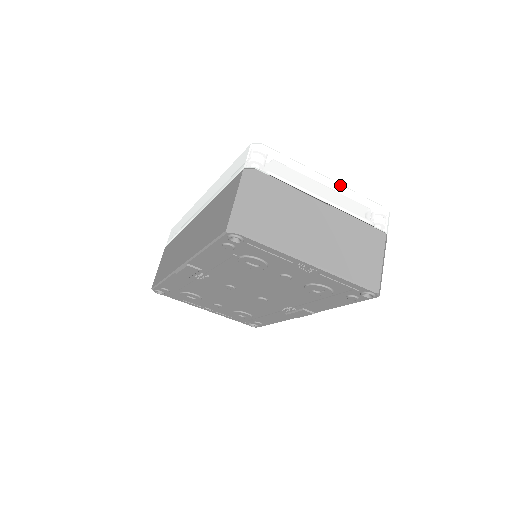
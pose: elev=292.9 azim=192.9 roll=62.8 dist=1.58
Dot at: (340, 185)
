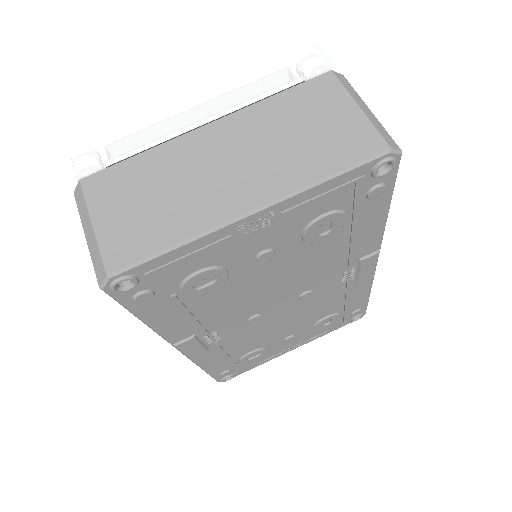
Dot at: (212, 84)
